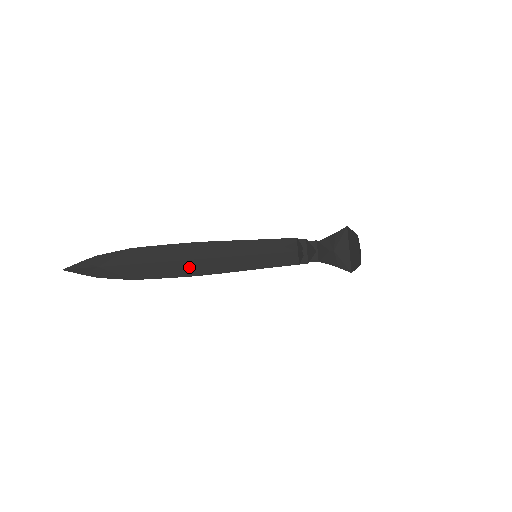
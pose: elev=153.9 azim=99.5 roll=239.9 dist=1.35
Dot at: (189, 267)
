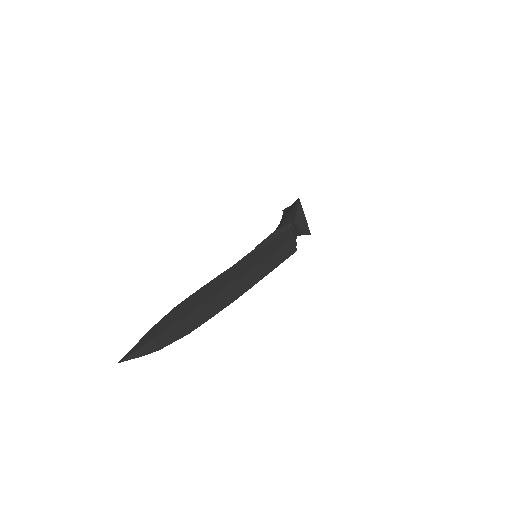
Dot at: (226, 296)
